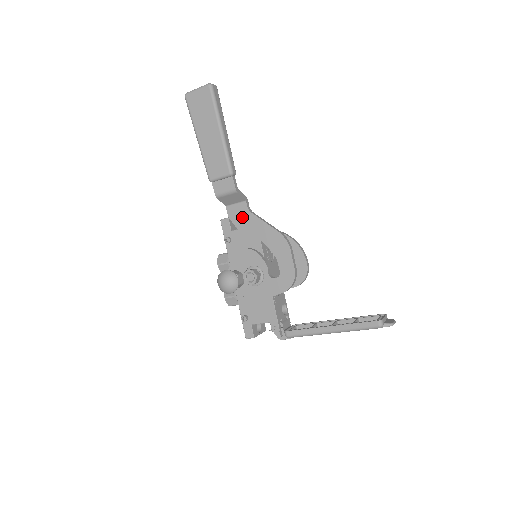
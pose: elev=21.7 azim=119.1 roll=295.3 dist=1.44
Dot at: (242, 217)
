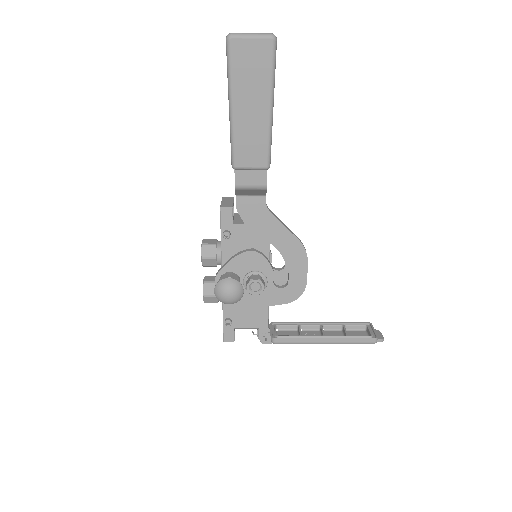
Dot at: (256, 214)
